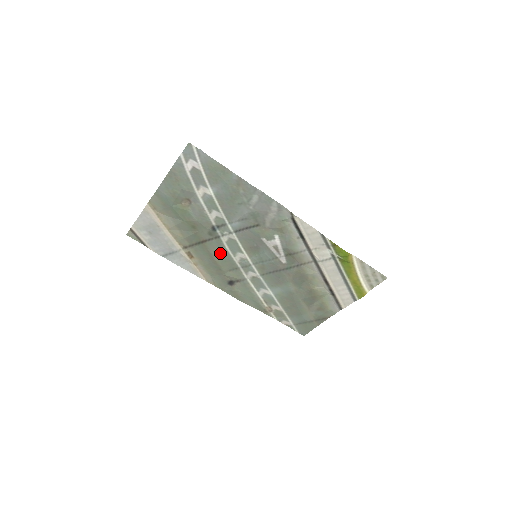
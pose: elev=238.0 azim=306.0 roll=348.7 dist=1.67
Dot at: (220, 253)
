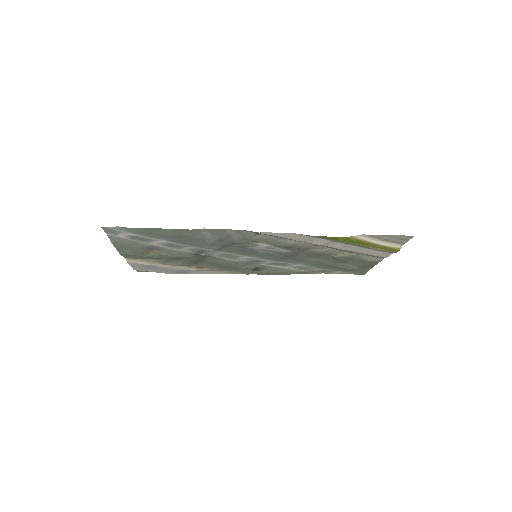
Dot at: (222, 262)
